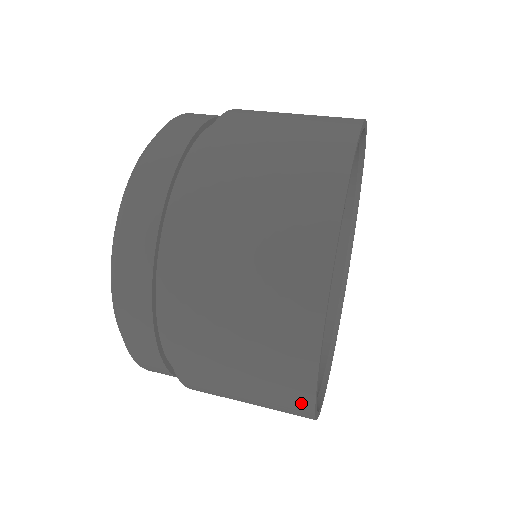
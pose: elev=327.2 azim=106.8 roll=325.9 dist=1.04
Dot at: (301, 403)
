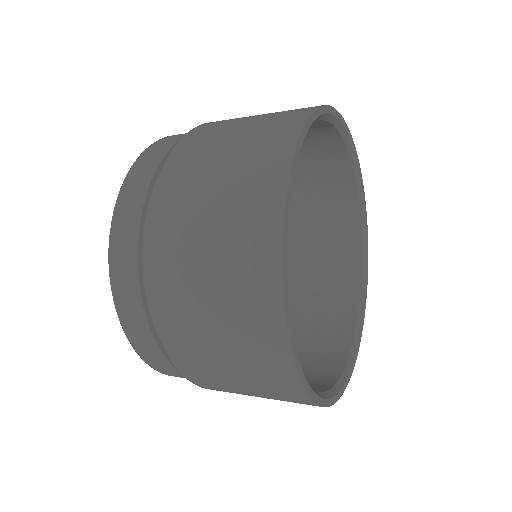
Dot at: (289, 382)
